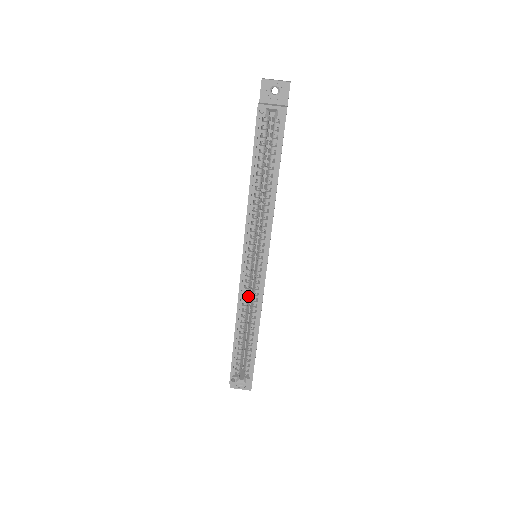
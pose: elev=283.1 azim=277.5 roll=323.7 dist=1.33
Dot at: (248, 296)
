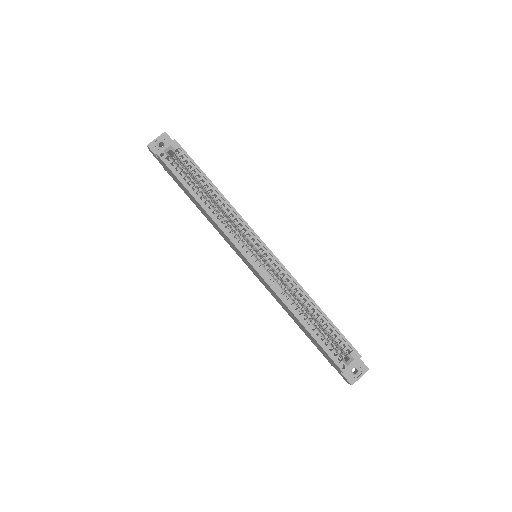
Dot at: (279, 285)
